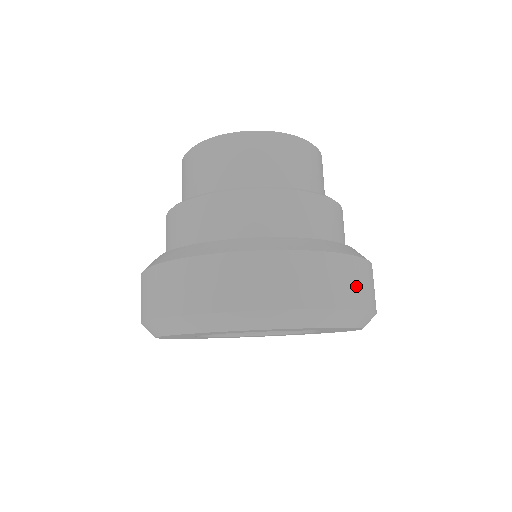
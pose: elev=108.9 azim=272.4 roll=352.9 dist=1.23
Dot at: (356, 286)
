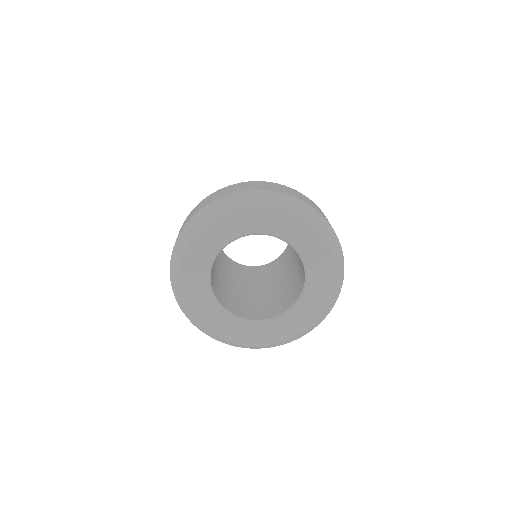
Dot at: occluded
